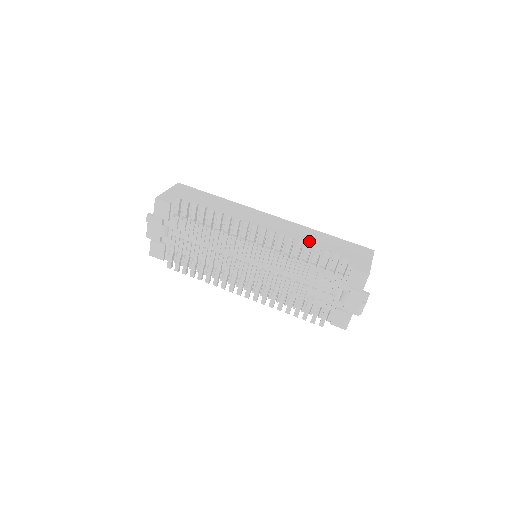
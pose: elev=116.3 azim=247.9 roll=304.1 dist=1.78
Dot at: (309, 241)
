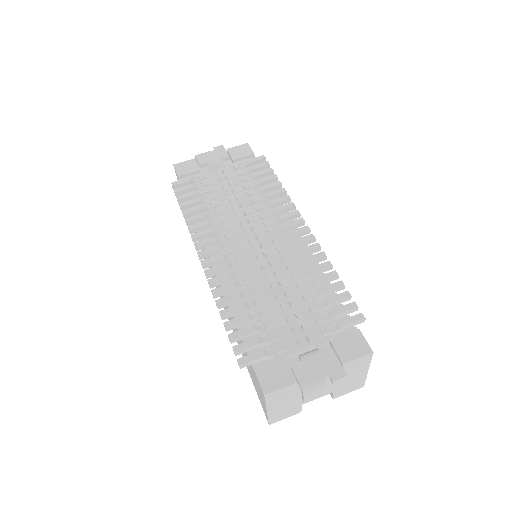
Dot at: occluded
